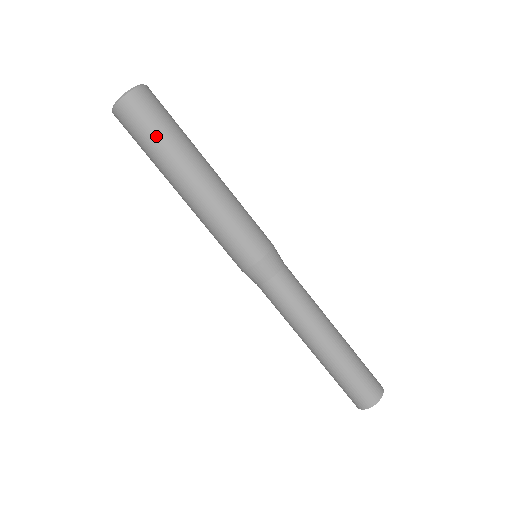
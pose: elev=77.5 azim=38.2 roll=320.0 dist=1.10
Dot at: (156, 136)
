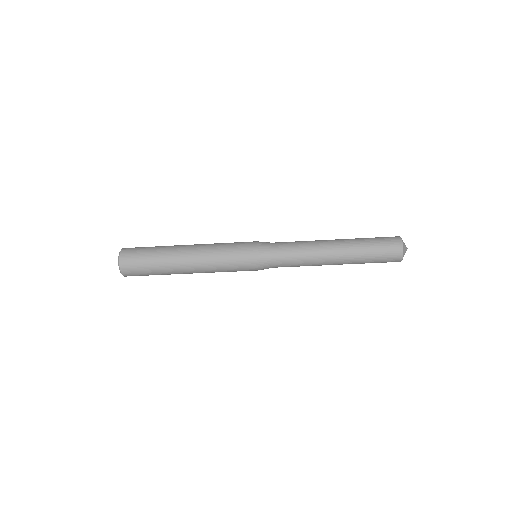
Dot at: (151, 269)
